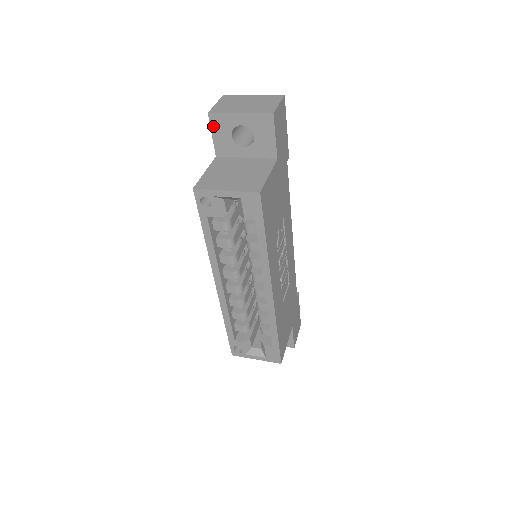
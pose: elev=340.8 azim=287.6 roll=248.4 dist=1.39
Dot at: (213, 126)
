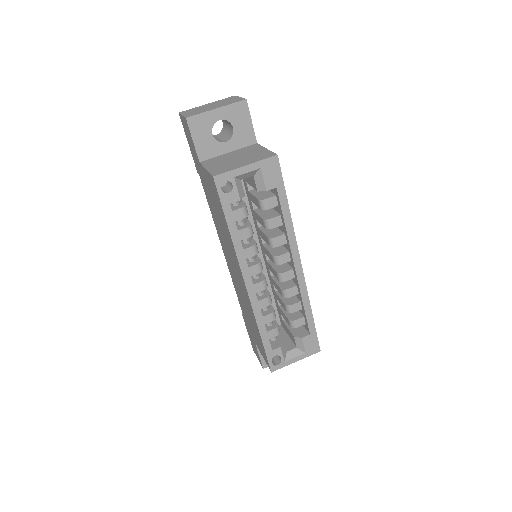
Dot at: (193, 130)
